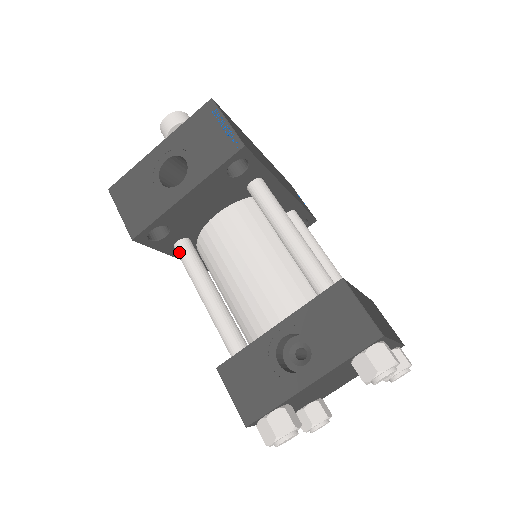
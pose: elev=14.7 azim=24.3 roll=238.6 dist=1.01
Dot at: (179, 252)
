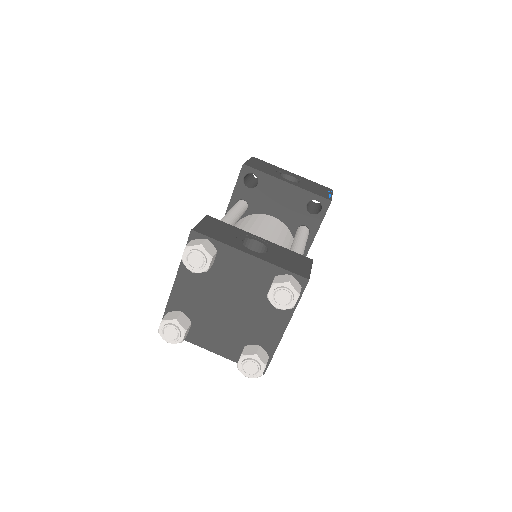
Dot at: (240, 202)
